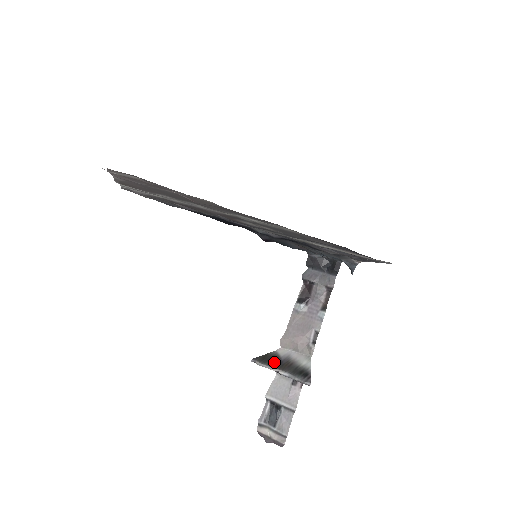
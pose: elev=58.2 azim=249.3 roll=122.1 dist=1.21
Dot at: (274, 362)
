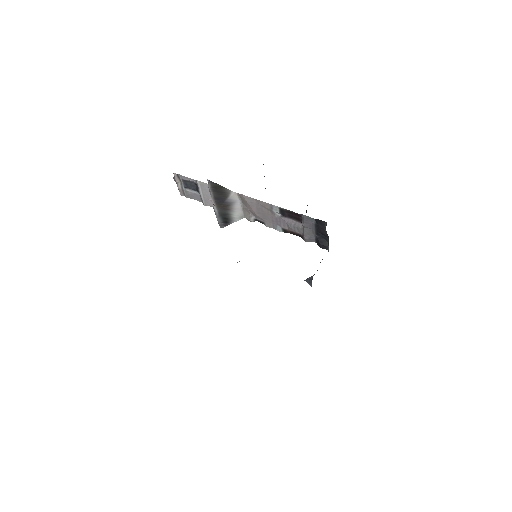
Dot at: (219, 197)
